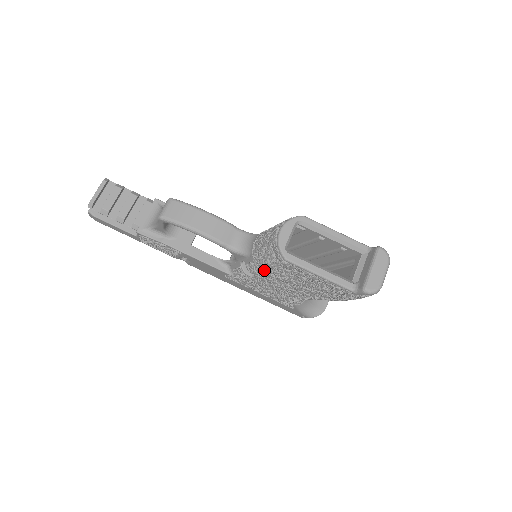
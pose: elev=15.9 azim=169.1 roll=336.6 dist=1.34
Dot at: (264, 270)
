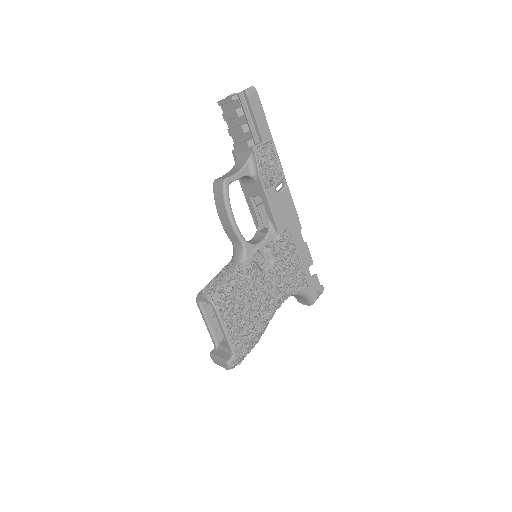
Dot at: occluded
